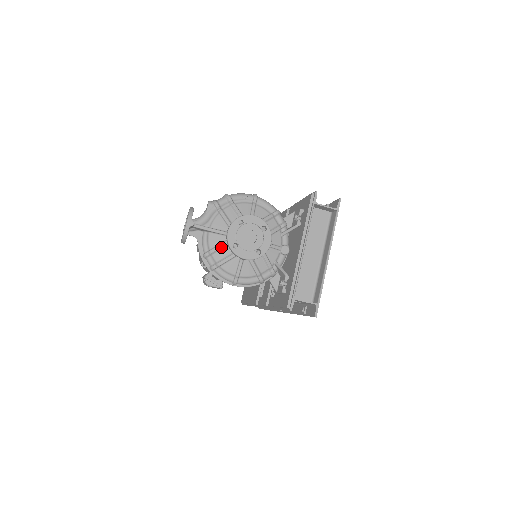
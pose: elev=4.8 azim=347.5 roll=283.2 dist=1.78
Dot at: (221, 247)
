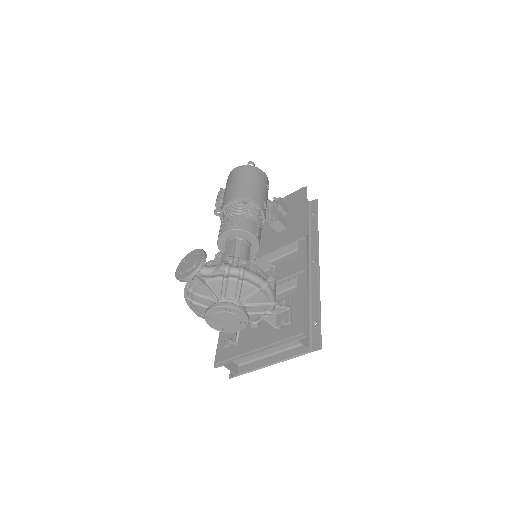
Dot at: (203, 299)
